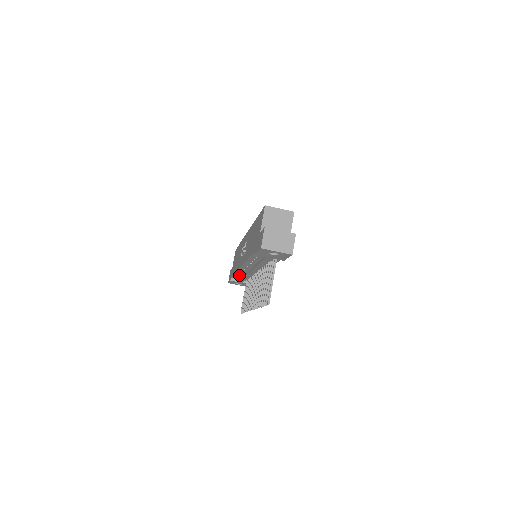
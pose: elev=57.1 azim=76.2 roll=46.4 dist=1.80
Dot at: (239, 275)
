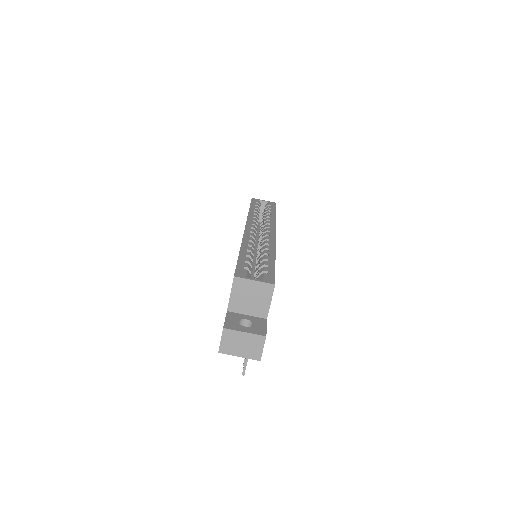
Dot at: occluded
